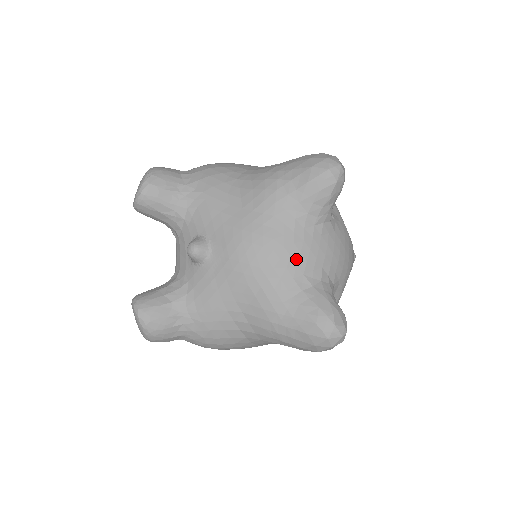
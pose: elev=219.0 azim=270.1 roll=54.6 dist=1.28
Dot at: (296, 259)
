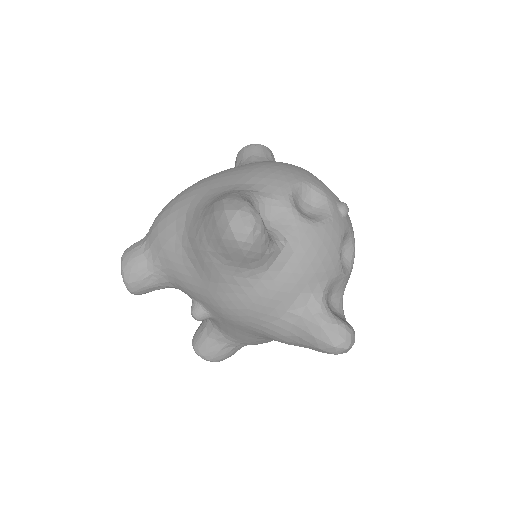
Dot at: (271, 305)
